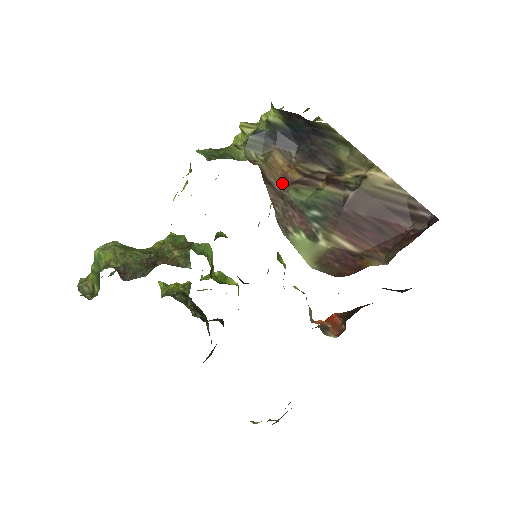
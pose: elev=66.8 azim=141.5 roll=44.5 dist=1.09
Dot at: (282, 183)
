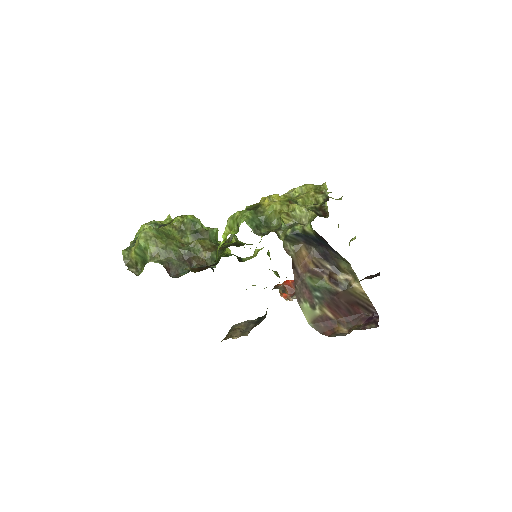
Dot at: (303, 270)
